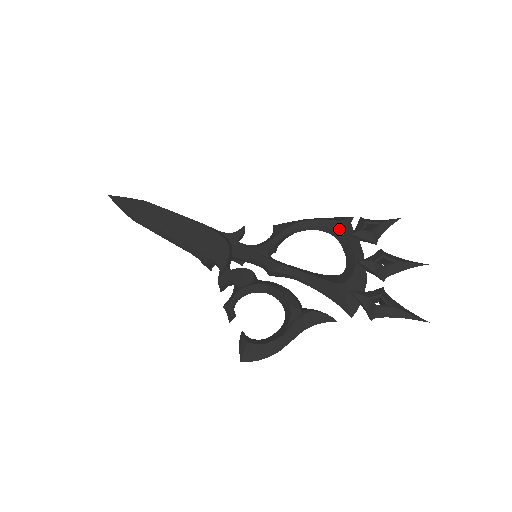
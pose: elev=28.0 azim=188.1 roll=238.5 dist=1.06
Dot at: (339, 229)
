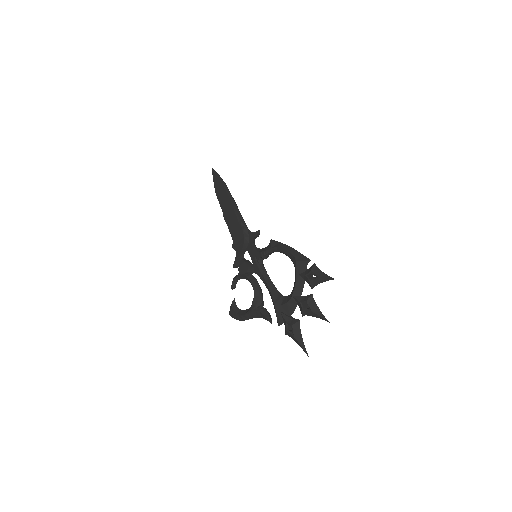
Dot at: (295, 267)
